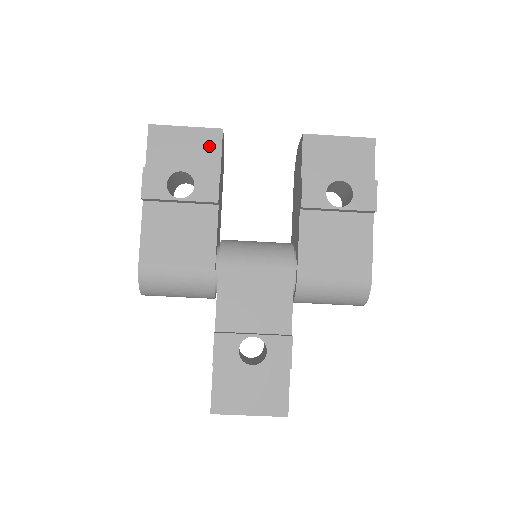
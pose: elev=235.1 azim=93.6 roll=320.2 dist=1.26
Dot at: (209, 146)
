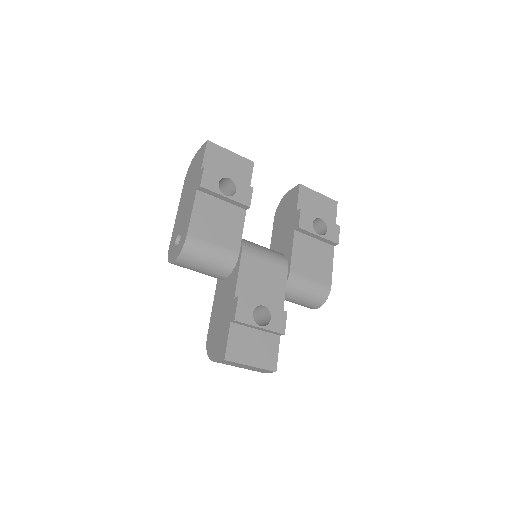
Dot at: (244, 170)
